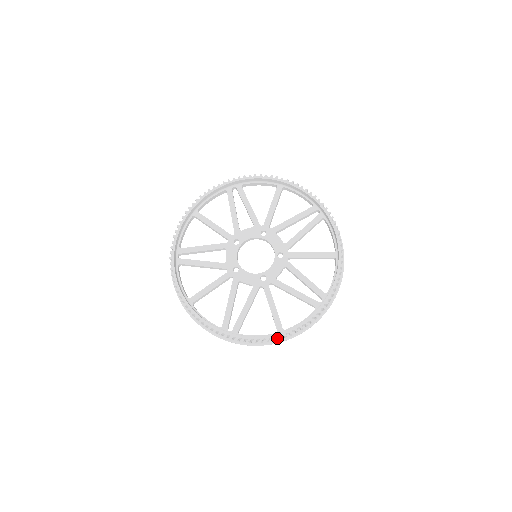
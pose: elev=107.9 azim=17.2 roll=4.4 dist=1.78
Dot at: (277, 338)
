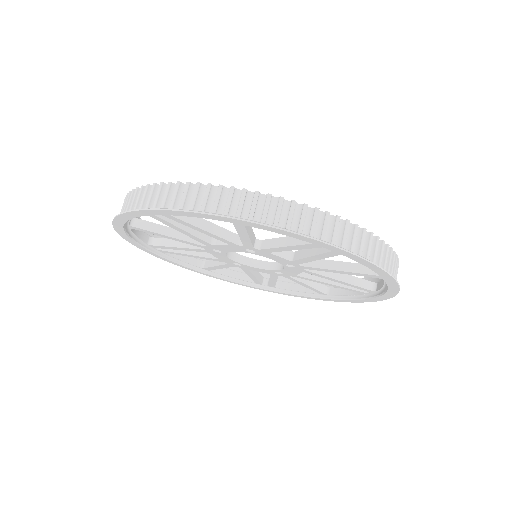
Dot at: occluded
